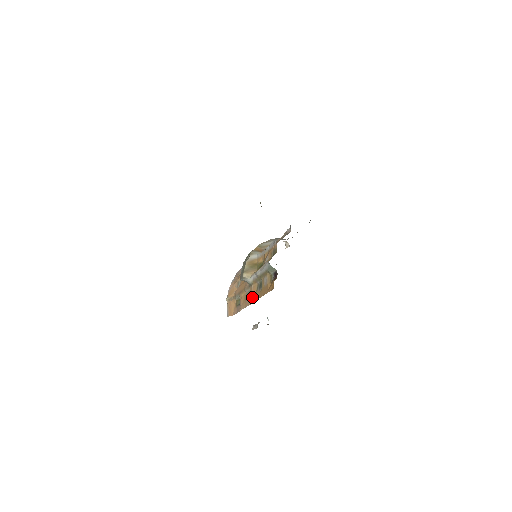
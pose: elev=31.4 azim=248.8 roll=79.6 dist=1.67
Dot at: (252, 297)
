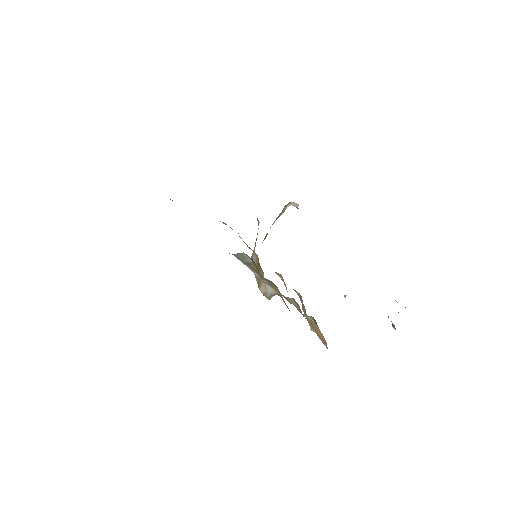
Dot at: occluded
